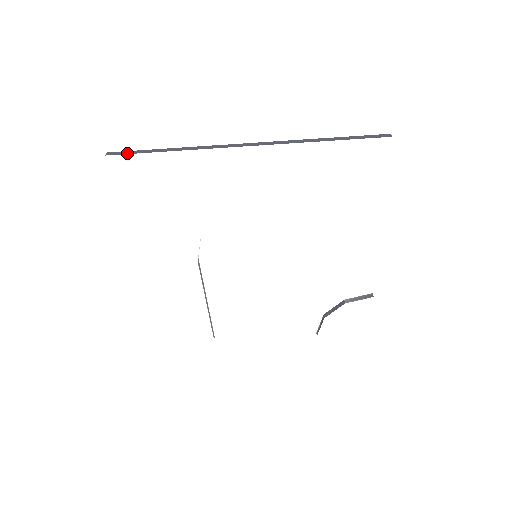
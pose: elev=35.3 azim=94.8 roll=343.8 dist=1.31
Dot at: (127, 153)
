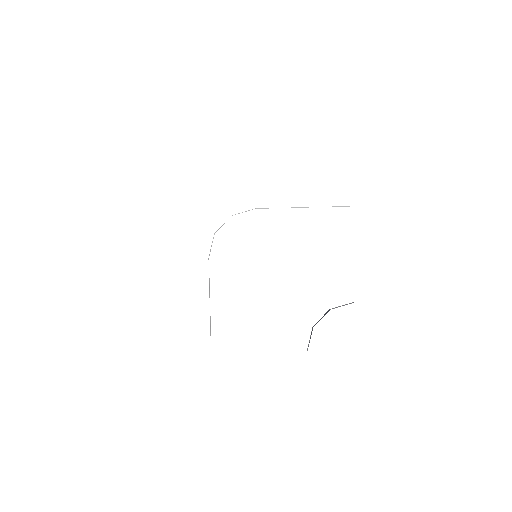
Dot at: occluded
